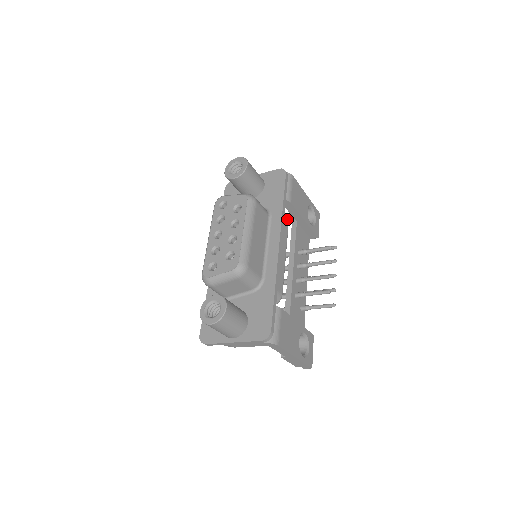
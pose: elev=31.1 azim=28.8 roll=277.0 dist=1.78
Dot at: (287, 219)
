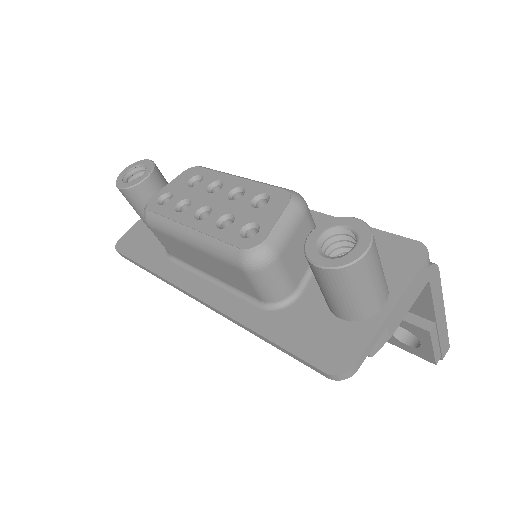
Dot at: occluded
